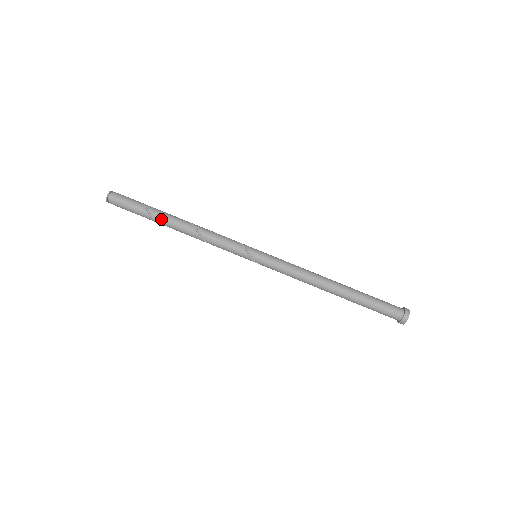
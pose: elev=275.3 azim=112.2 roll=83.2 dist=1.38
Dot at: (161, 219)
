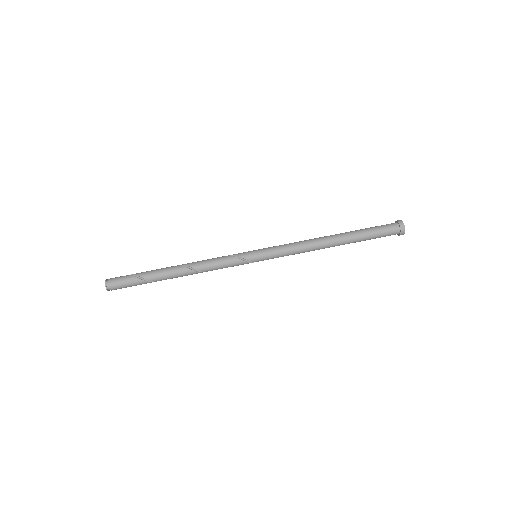
Dot at: occluded
